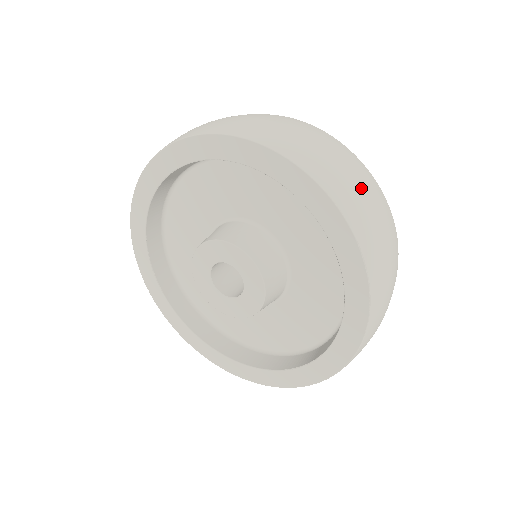
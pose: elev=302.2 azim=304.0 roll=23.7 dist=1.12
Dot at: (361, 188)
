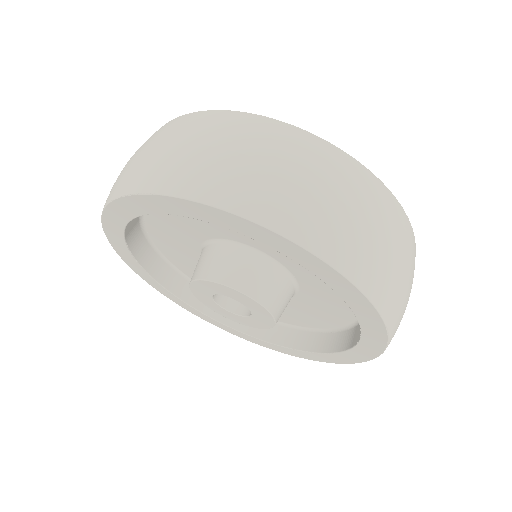
Dot at: (397, 259)
